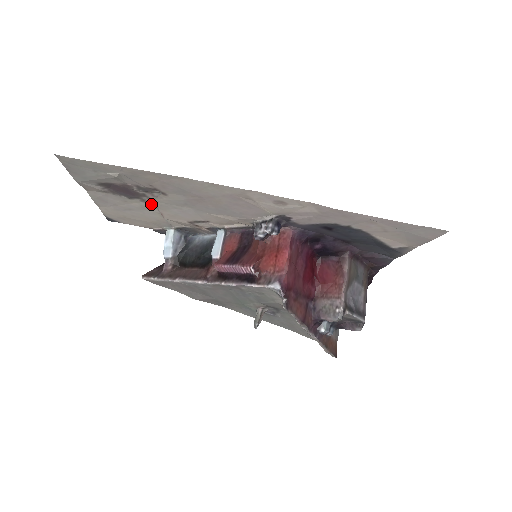
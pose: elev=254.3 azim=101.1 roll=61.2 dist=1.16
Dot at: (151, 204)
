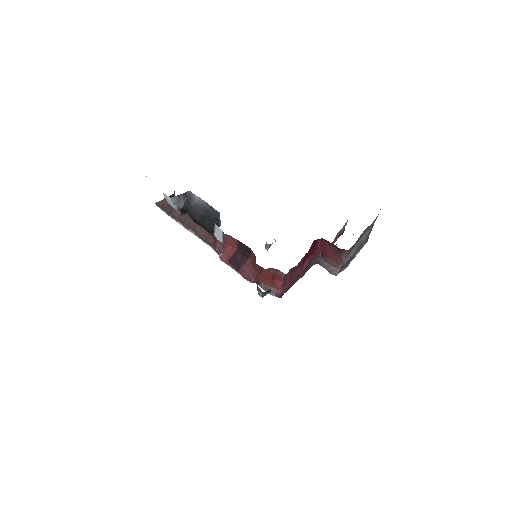
Dot at: occluded
